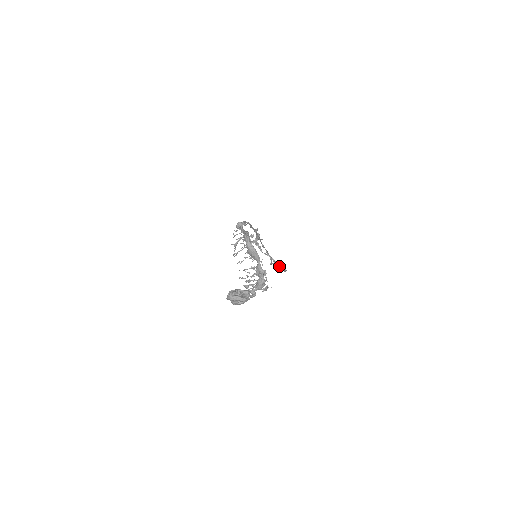
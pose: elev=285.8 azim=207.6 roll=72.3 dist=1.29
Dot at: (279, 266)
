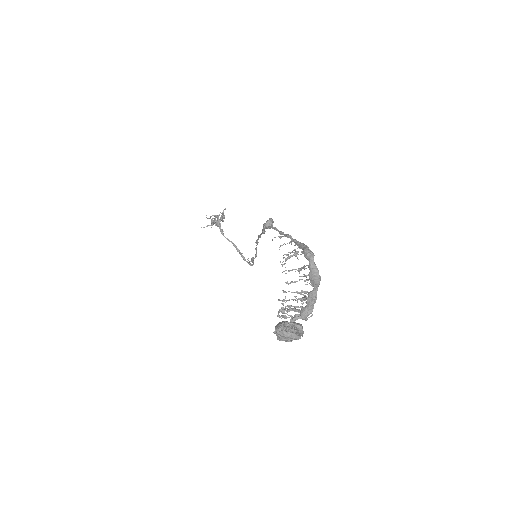
Dot at: (243, 257)
